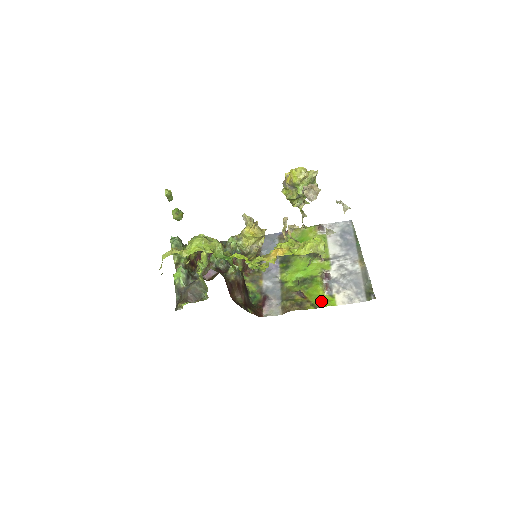
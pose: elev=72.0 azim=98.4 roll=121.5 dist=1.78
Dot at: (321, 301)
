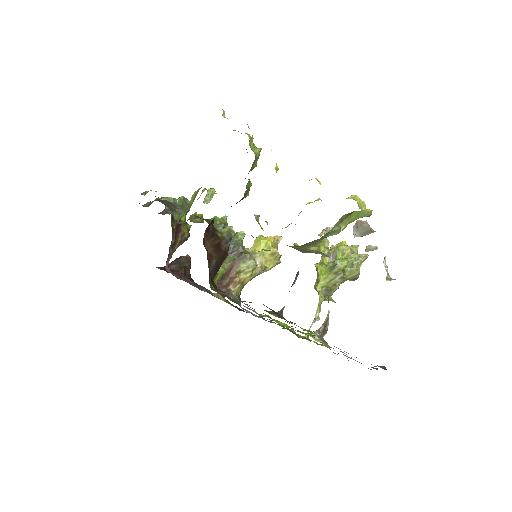
Dot at: (305, 330)
